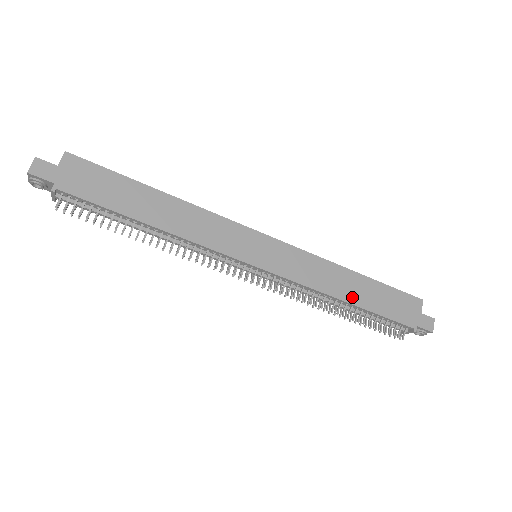
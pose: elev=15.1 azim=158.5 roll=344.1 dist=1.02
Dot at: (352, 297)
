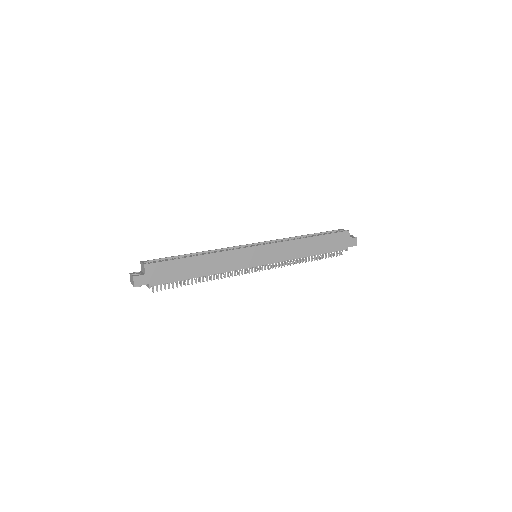
Dot at: (311, 252)
